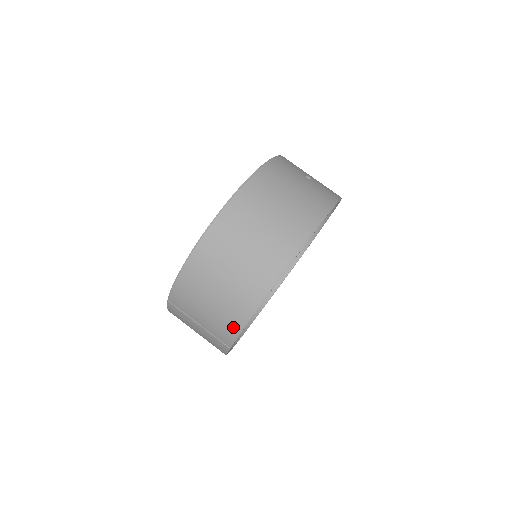
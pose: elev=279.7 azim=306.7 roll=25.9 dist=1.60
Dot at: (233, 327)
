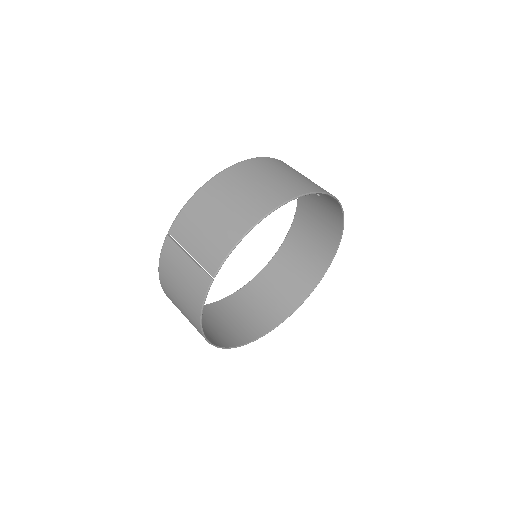
Dot at: (226, 245)
